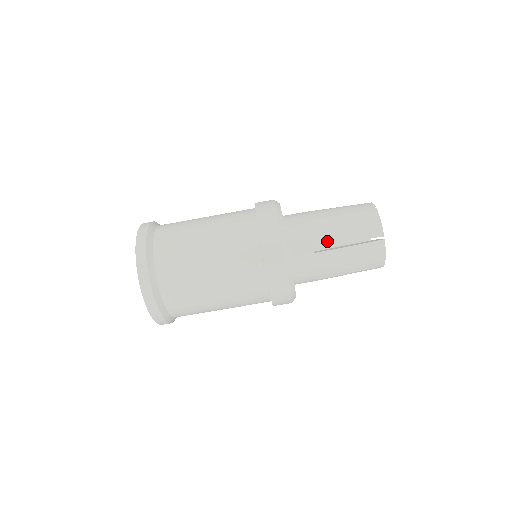
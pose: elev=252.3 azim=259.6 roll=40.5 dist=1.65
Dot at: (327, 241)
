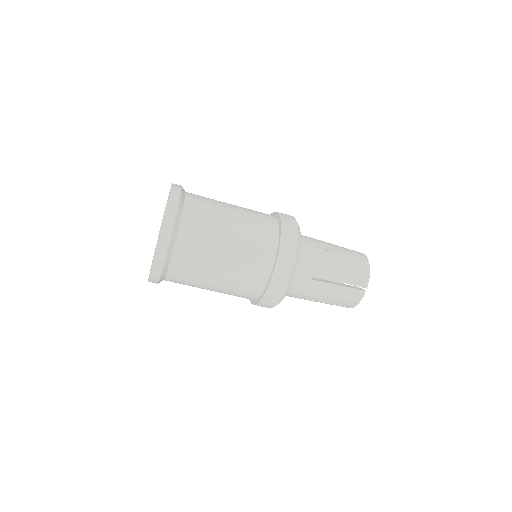
Dot at: (312, 298)
